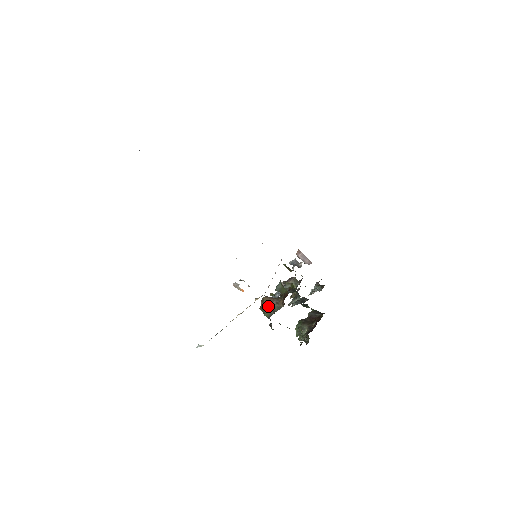
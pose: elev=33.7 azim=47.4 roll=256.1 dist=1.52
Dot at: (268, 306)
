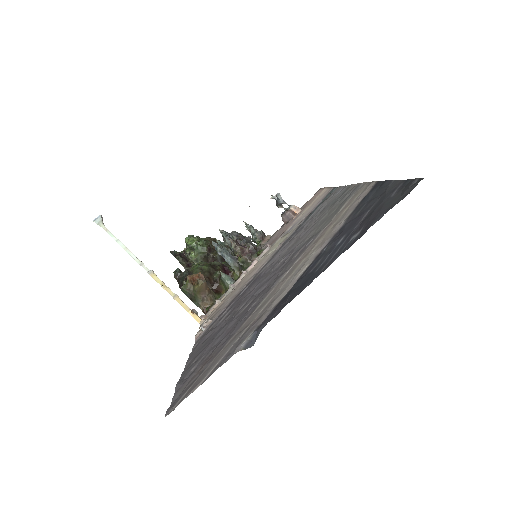
Dot at: (195, 293)
